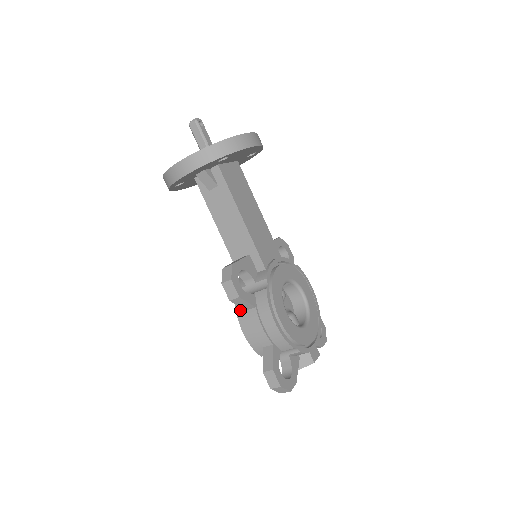
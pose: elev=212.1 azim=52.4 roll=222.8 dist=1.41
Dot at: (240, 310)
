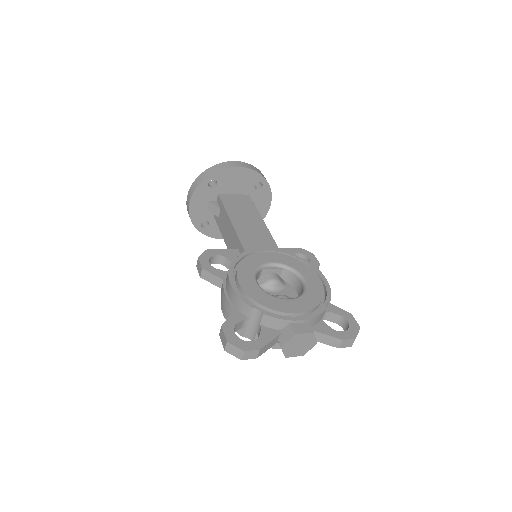
Dot at: occluded
